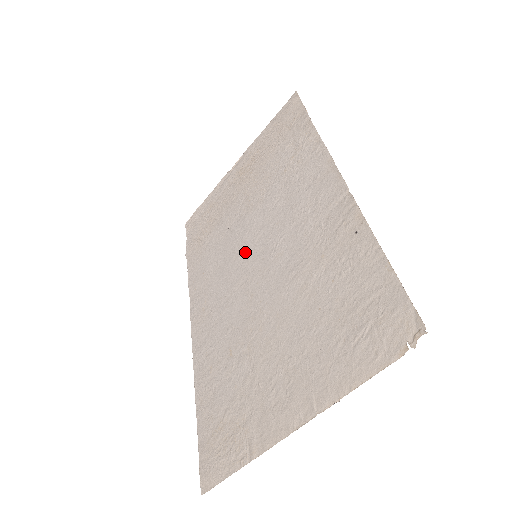
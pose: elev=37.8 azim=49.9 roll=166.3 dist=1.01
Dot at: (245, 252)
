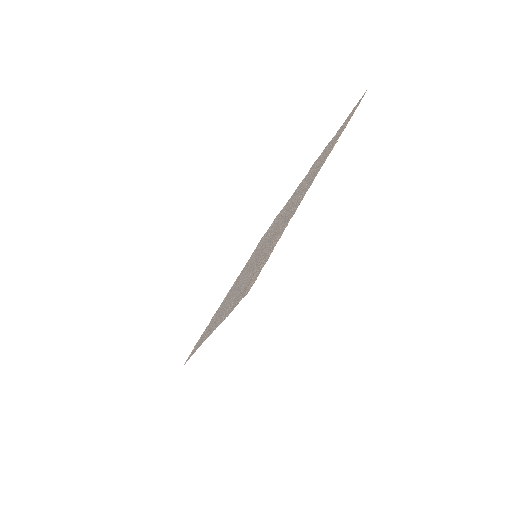
Dot at: (246, 269)
